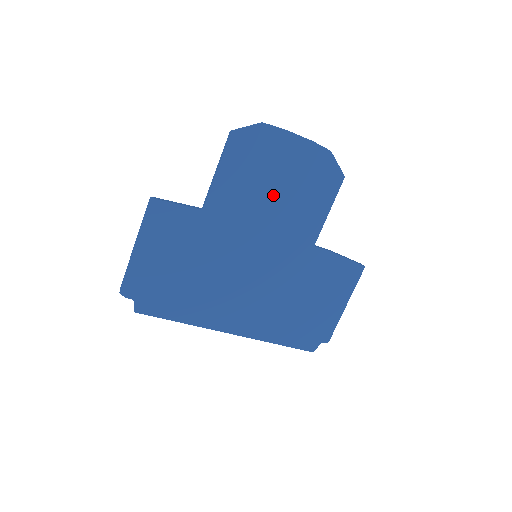
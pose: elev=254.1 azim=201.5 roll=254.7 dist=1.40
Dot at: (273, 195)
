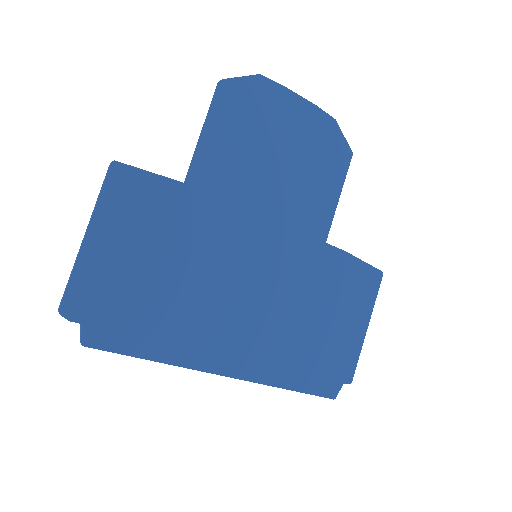
Dot at: (274, 170)
